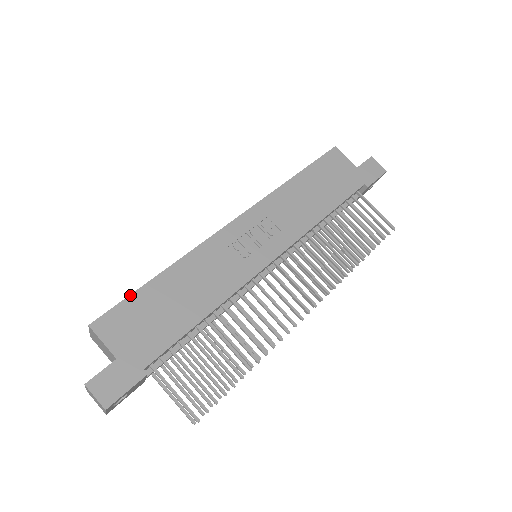
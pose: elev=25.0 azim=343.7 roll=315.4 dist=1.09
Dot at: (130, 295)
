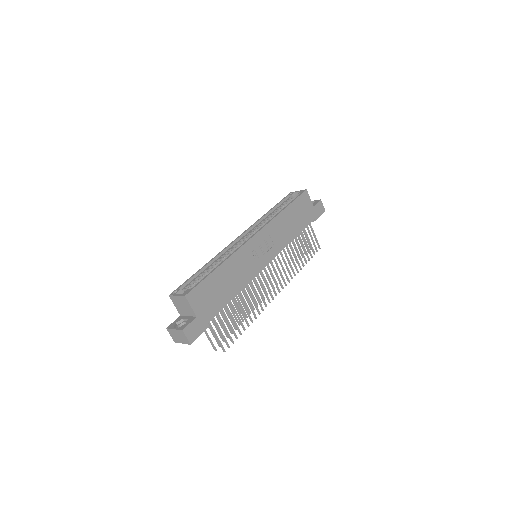
Dot at: (204, 279)
